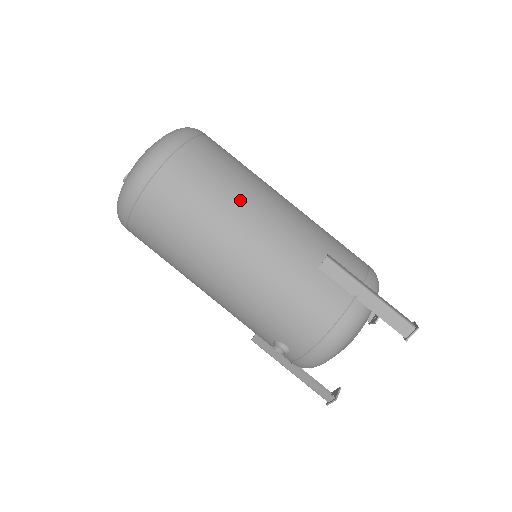
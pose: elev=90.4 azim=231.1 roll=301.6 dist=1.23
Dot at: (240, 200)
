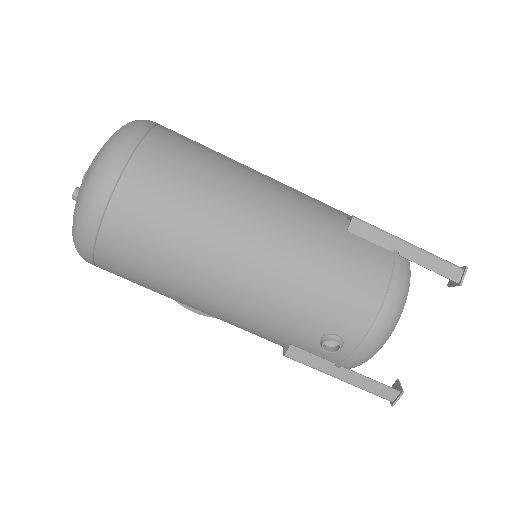
Dot at: (238, 176)
